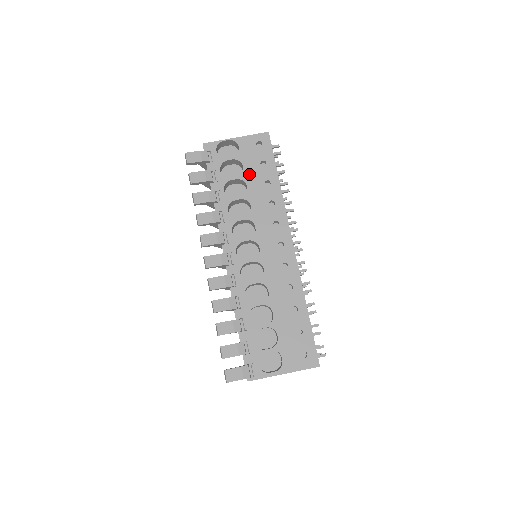
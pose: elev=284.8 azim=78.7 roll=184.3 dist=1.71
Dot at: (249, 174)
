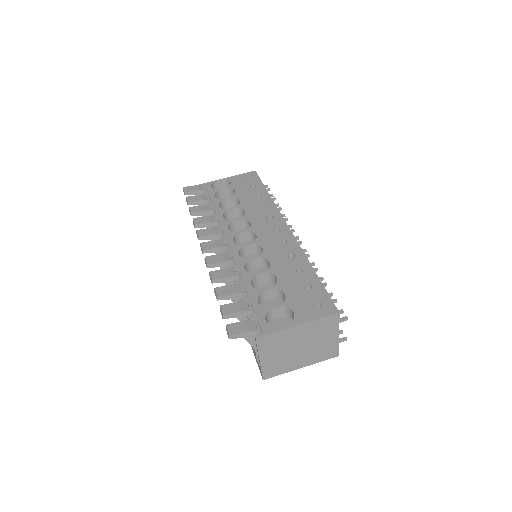
Dot at: (241, 194)
